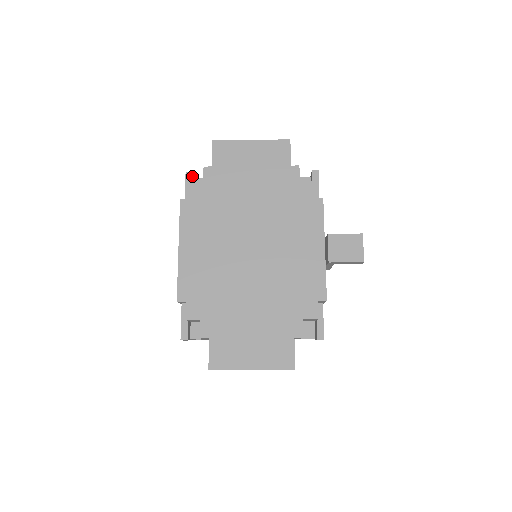
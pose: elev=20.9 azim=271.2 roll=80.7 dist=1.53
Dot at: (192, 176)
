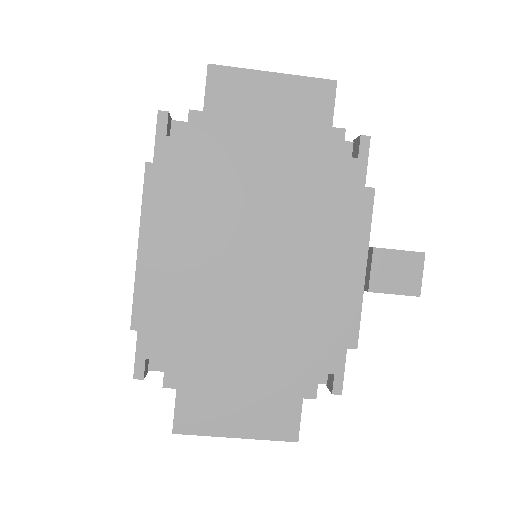
Dot at: (168, 119)
